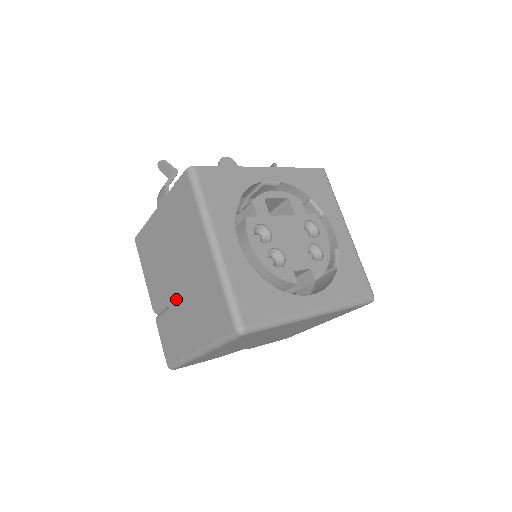
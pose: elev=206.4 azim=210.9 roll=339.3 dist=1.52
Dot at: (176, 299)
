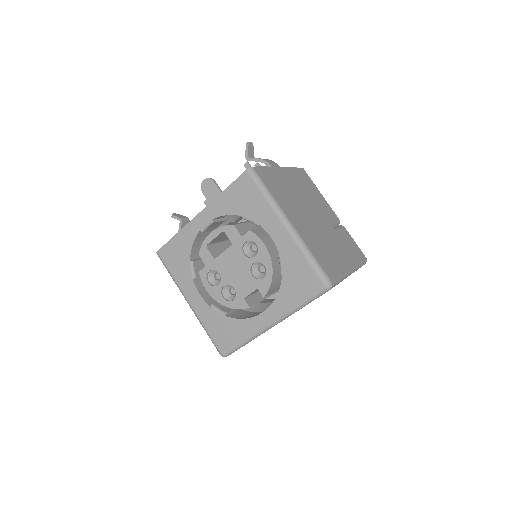
Dot at: occluded
